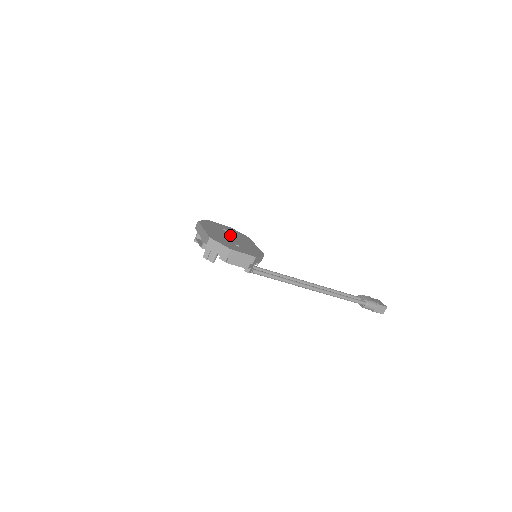
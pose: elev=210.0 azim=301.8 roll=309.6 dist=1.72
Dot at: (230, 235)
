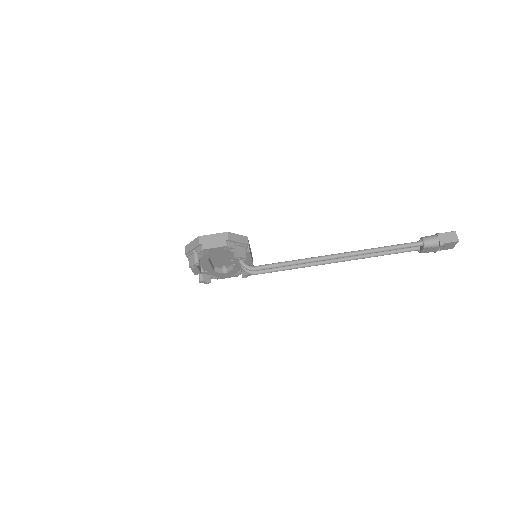
Dot at: occluded
